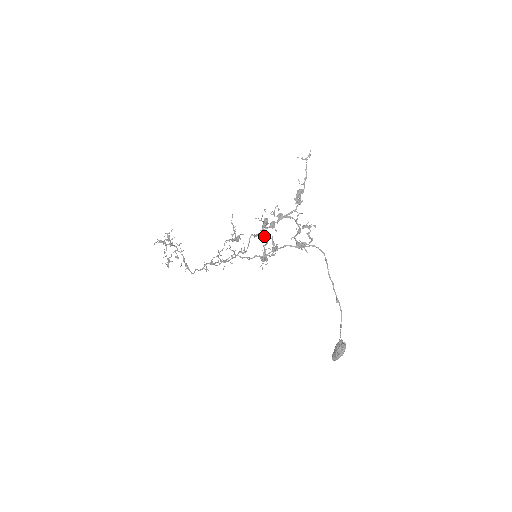
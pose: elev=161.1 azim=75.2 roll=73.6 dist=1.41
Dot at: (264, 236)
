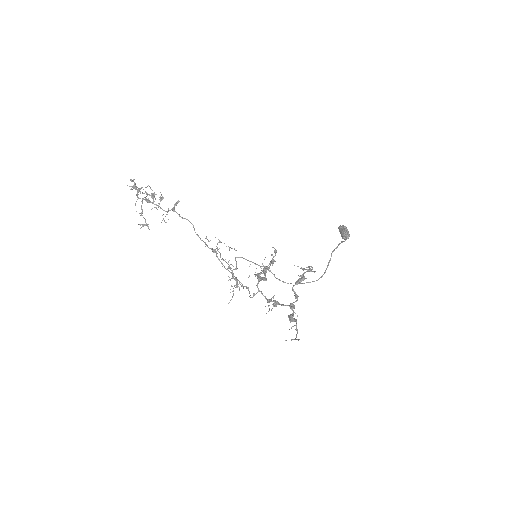
Dot at: occluded
